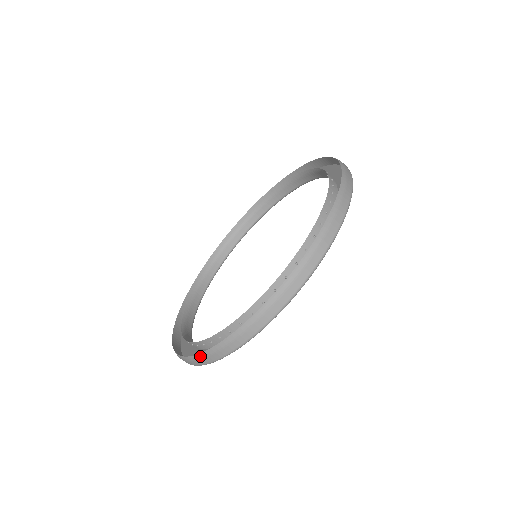
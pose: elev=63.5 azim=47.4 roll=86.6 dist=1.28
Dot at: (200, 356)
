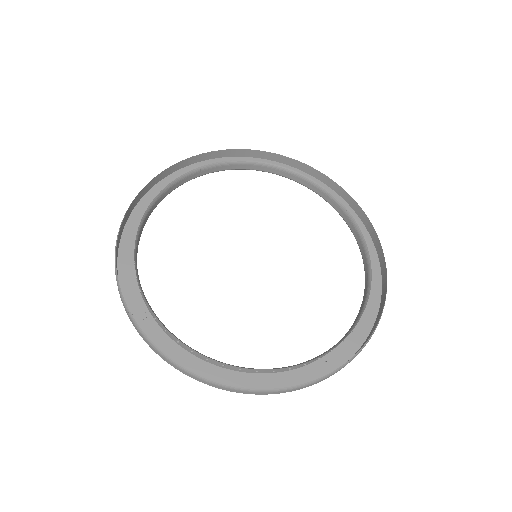
Dot at: (256, 390)
